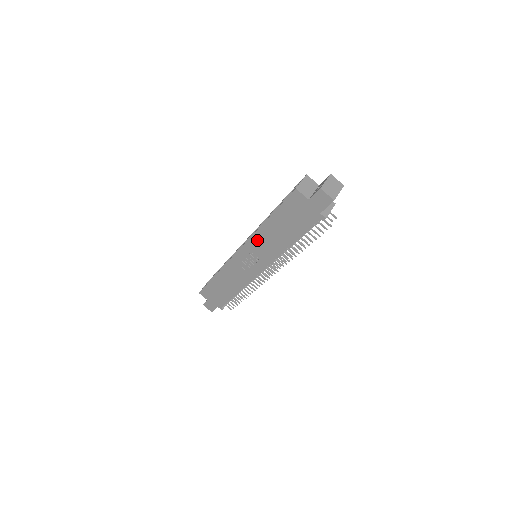
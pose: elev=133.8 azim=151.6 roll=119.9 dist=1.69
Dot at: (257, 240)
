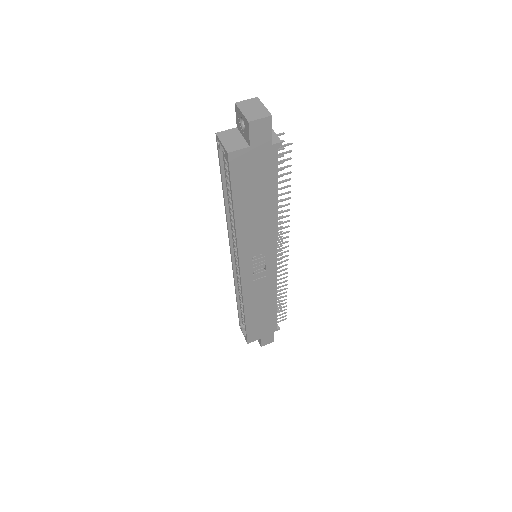
Dot at: (245, 242)
